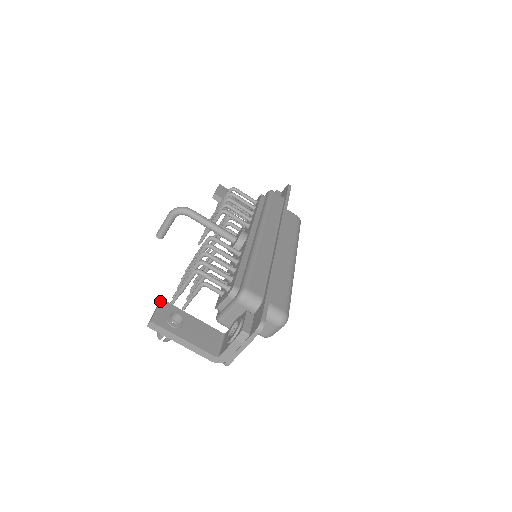
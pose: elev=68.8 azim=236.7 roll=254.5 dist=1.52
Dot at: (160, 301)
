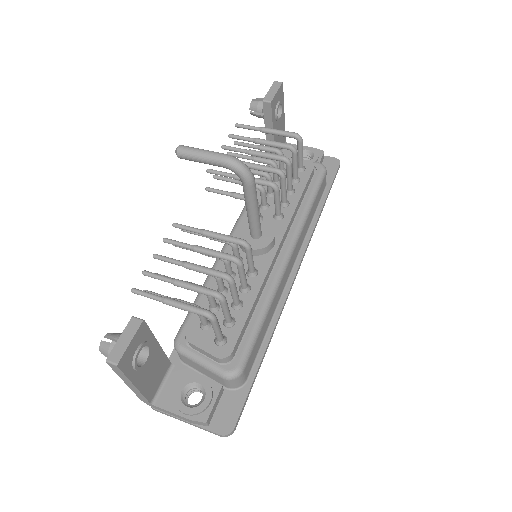
Dot at: (141, 324)
